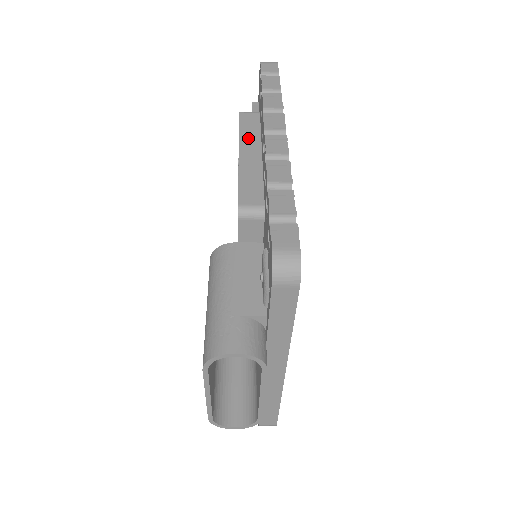
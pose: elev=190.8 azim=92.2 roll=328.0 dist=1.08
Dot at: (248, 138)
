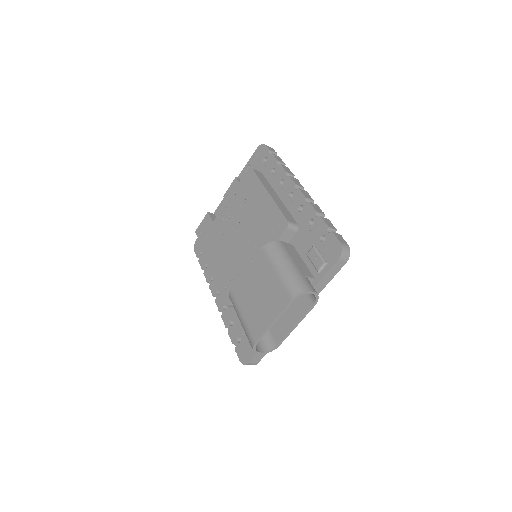
Dot at: (267, 186)
